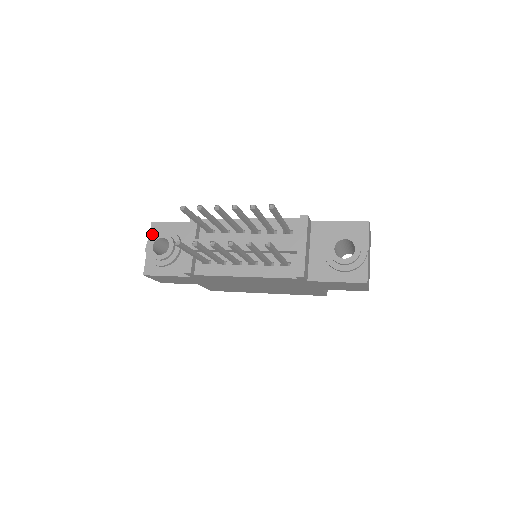
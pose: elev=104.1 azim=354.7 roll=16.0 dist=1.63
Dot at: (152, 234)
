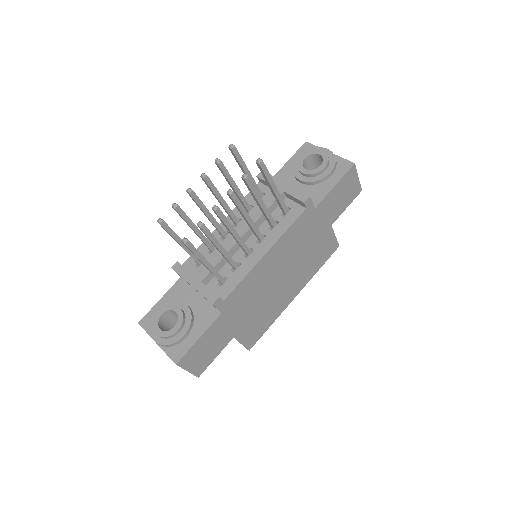
Dot at: (149, 326)
